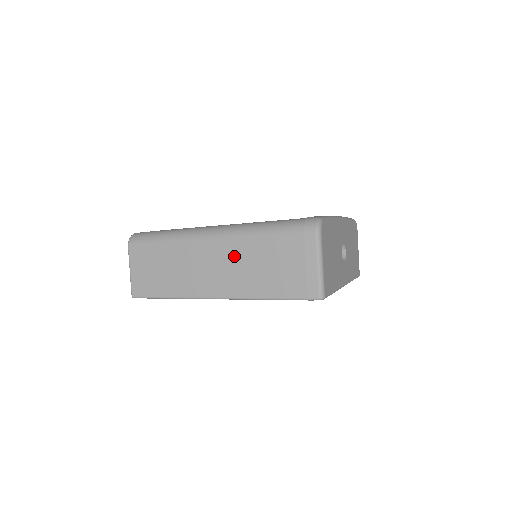
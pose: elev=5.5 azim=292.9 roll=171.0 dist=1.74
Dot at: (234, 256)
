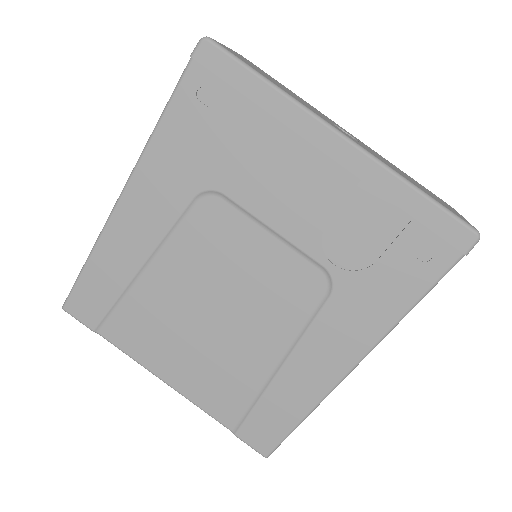
Dot at: occluded
